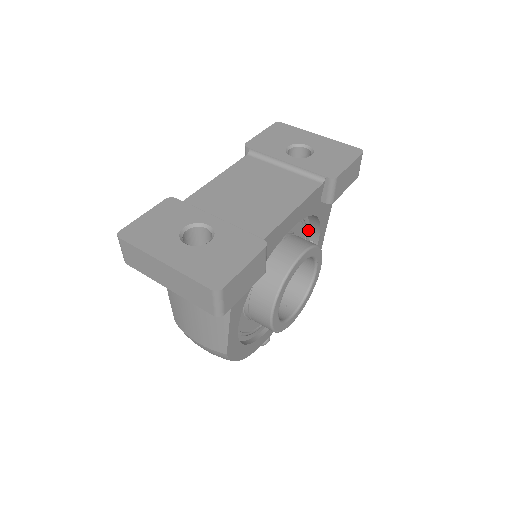
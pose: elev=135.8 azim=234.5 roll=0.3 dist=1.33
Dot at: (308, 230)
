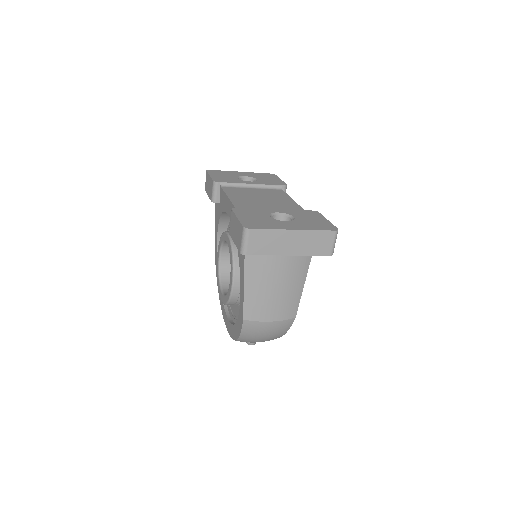
Dot at: occluded
